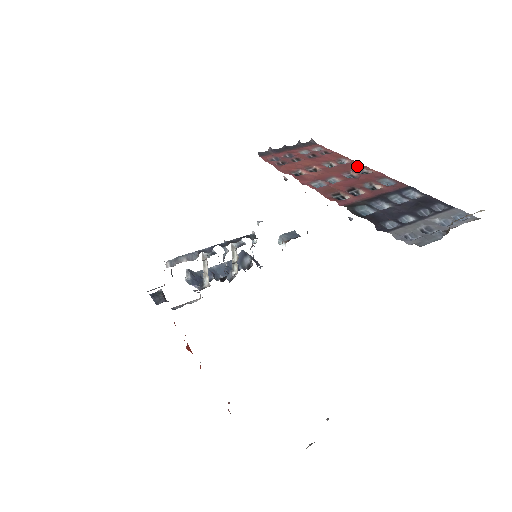
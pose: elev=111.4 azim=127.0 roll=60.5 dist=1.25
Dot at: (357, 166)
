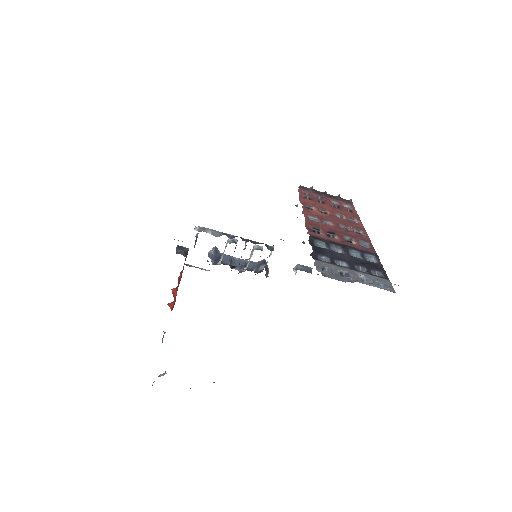
Dot at: (359, 227)
